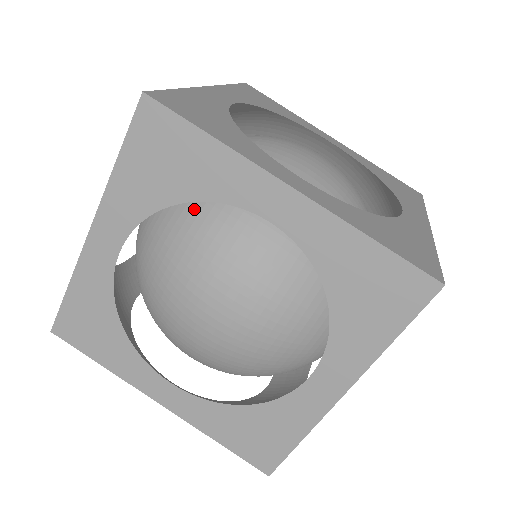
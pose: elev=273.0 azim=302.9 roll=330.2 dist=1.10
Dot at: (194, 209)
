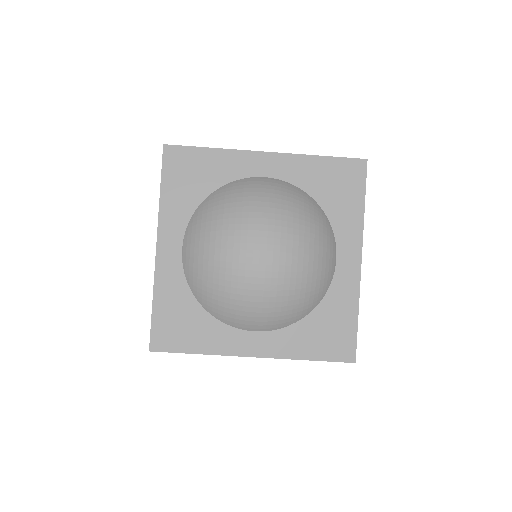
Dot at: occluded
